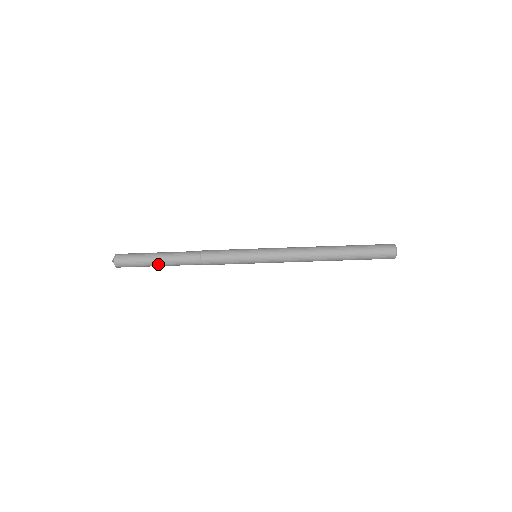
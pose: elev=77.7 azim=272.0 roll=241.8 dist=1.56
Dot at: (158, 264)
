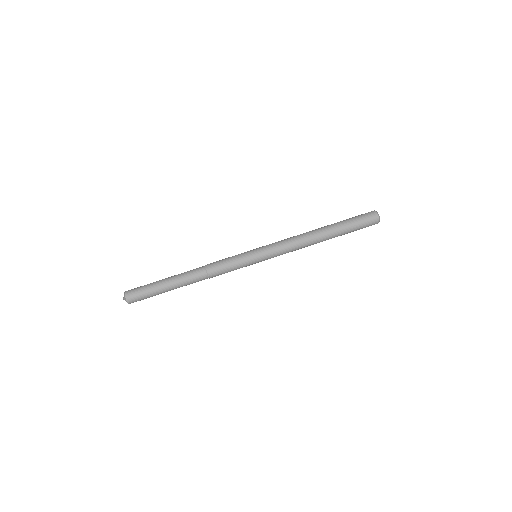
Dot at: (169, 290)
